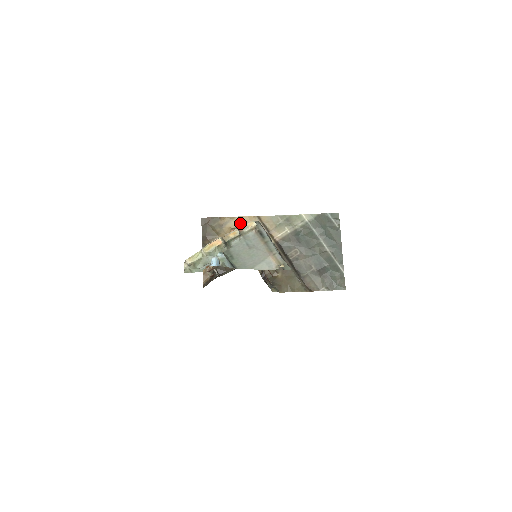
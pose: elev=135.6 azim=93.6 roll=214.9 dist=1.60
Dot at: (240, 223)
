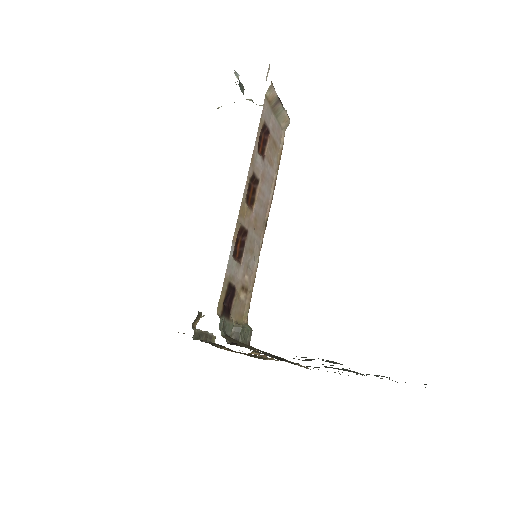
Dot at: occluded
